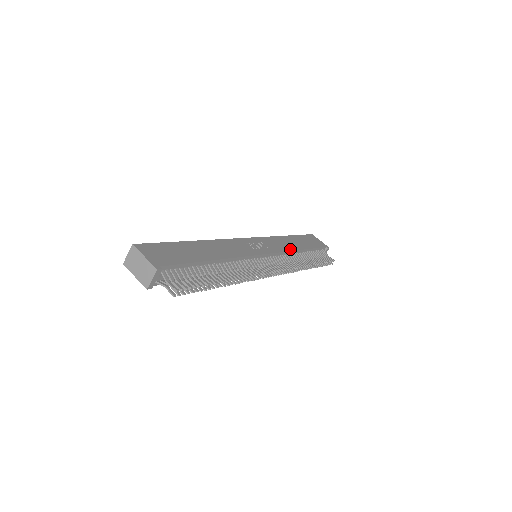
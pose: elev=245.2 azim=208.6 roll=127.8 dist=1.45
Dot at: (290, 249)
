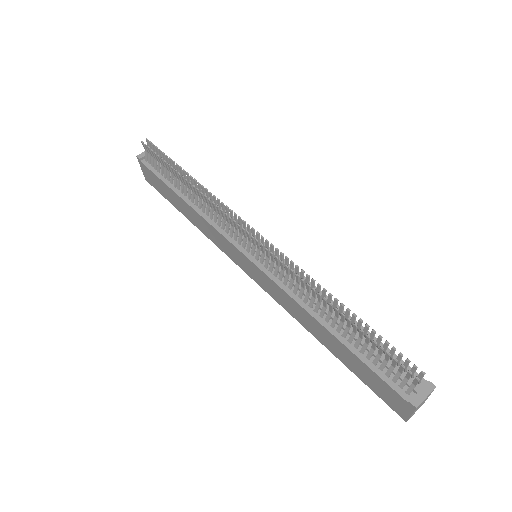
Dot at: occluded
